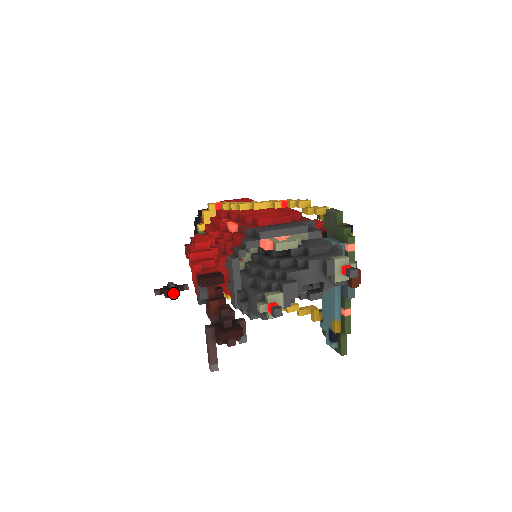
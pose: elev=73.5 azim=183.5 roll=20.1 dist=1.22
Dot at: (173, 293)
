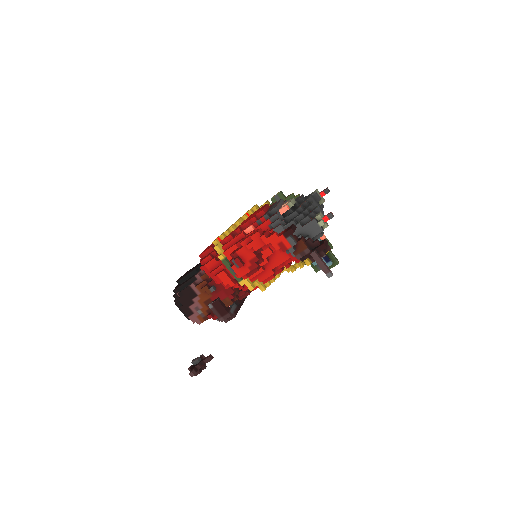
Dot at: (207, 357)
